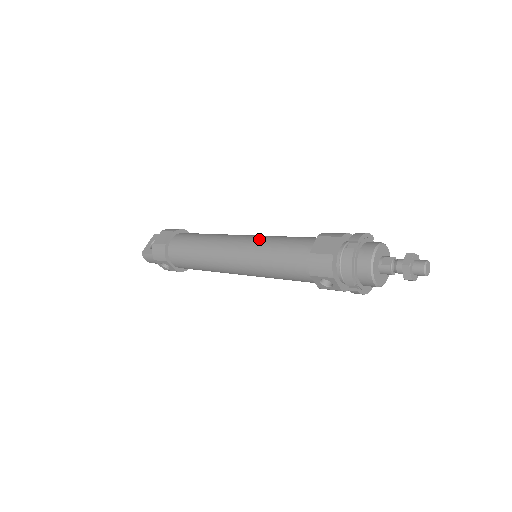
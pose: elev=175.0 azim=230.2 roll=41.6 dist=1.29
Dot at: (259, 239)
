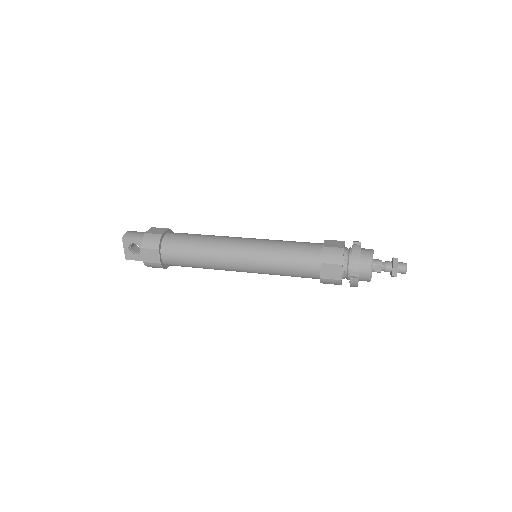
Dot at: (263, 260)
